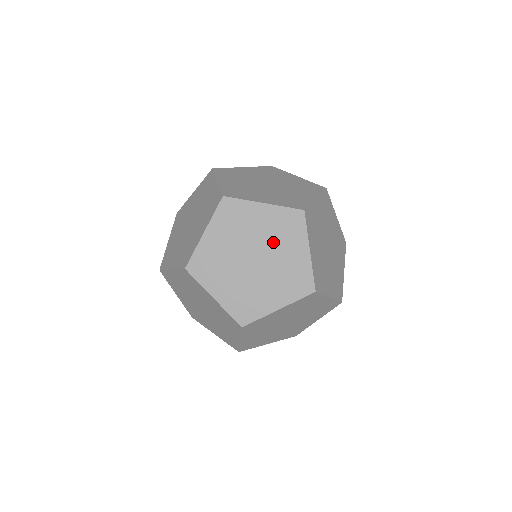
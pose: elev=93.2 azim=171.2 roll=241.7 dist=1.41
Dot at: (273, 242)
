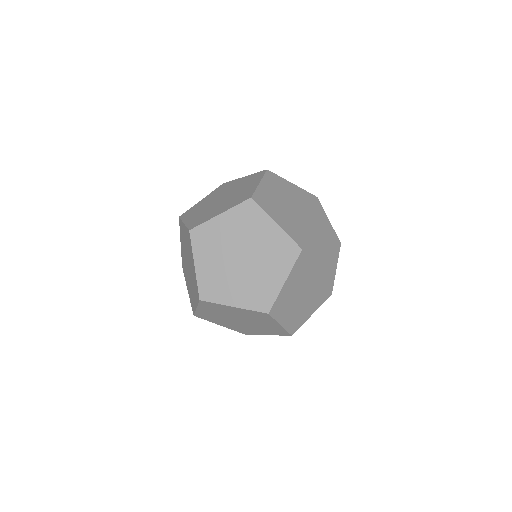
Dot at: (239, 188)
